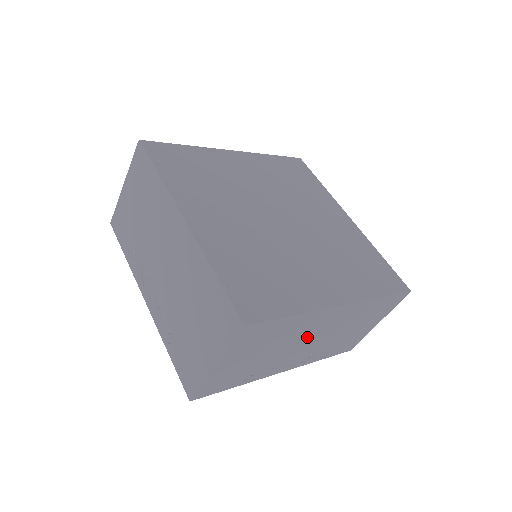
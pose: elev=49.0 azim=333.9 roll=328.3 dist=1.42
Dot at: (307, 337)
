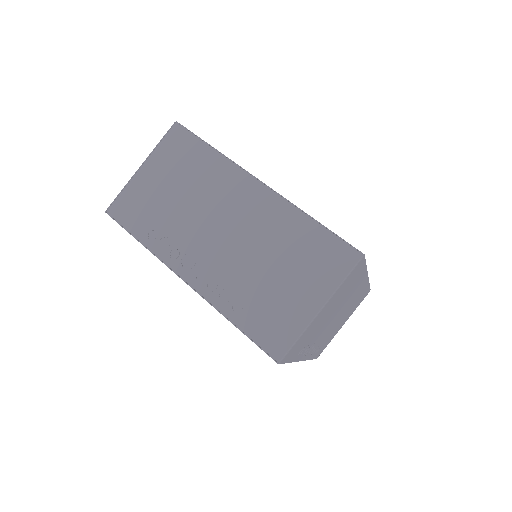
Dot at: (220, 215)
